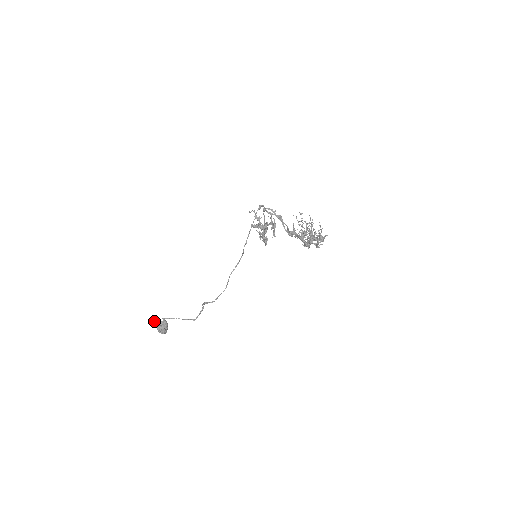
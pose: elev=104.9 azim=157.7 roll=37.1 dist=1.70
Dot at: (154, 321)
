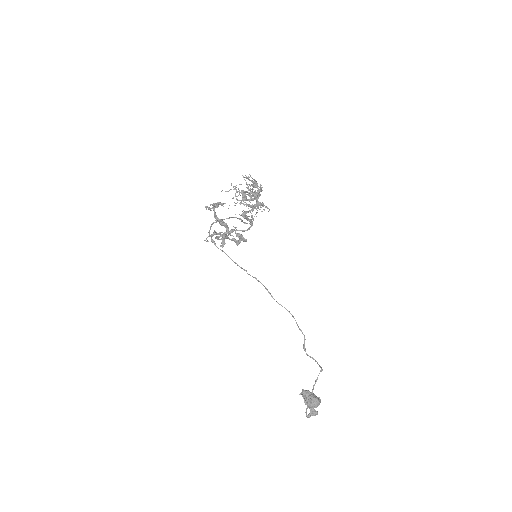
Dot at: occluded
